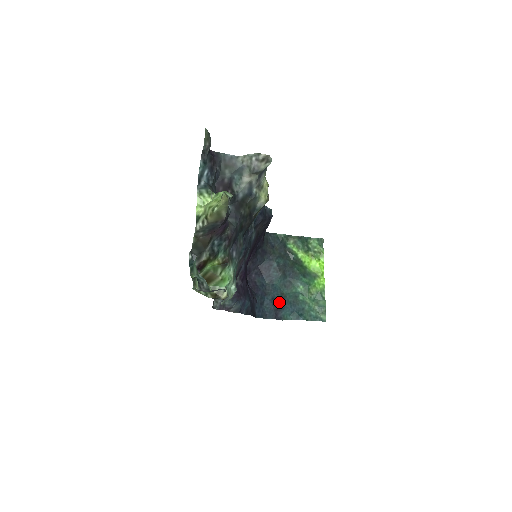
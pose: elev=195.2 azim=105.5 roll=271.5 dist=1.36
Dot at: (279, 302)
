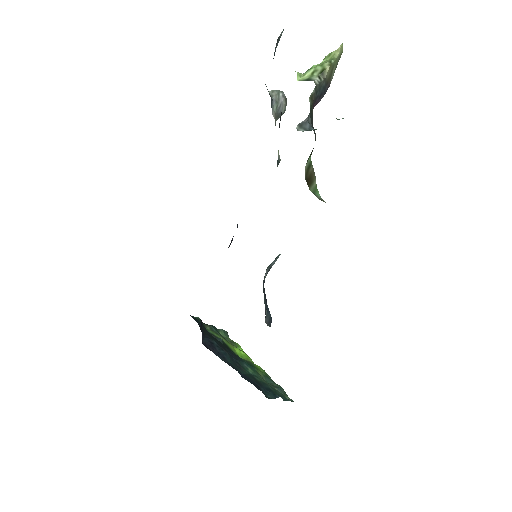
Dot at: occluded
